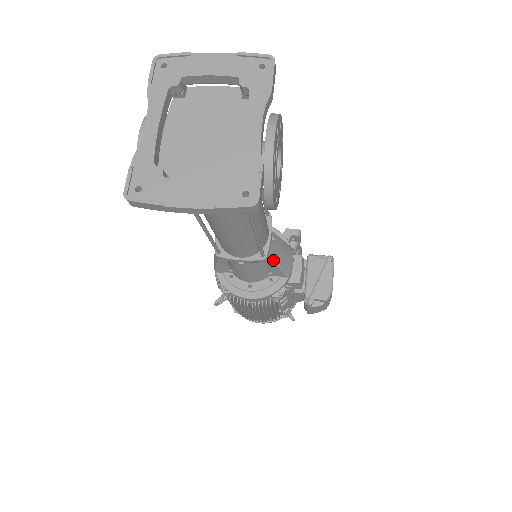
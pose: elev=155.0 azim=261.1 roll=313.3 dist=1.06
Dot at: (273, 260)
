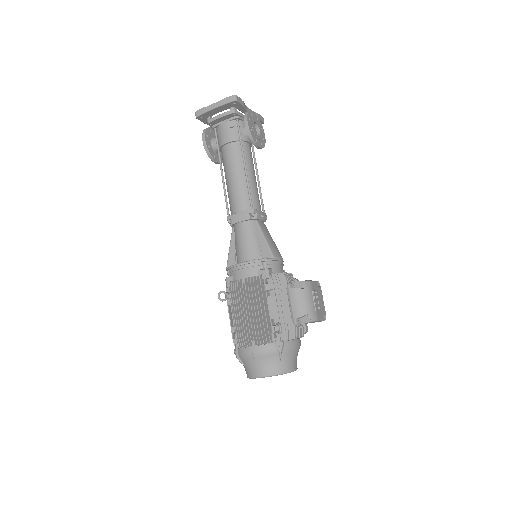
Dot at: (261, 231)
